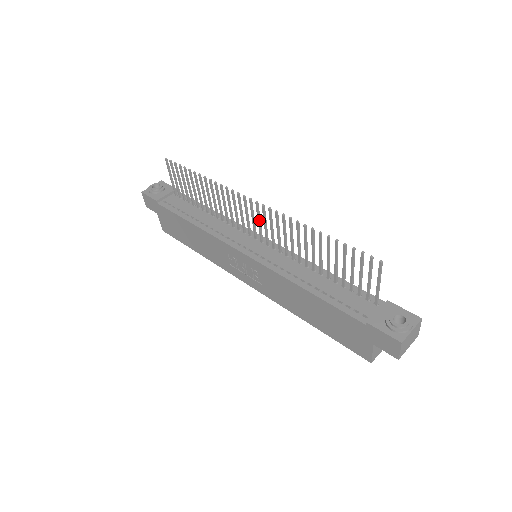
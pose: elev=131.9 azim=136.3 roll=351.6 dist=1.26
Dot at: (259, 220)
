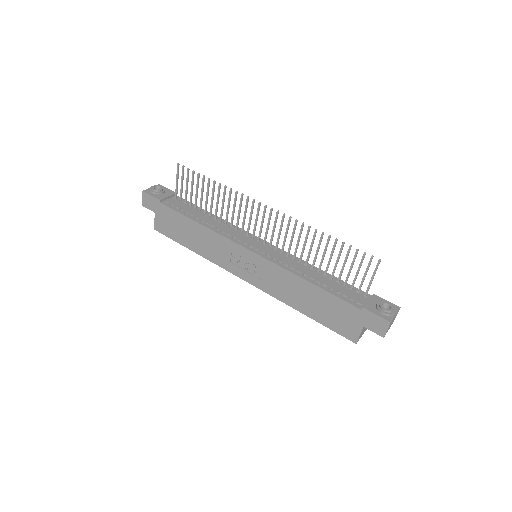
Dot at: (269, 224)
